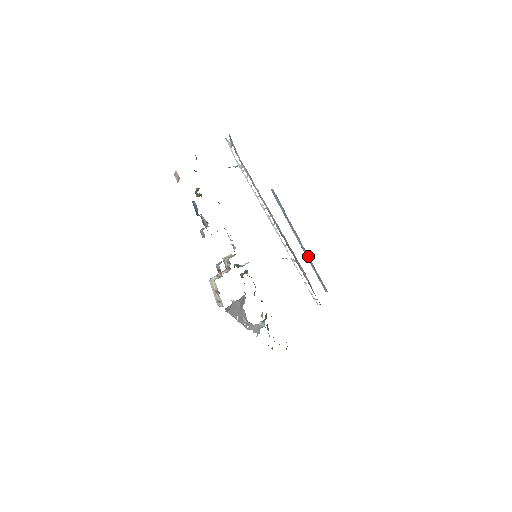
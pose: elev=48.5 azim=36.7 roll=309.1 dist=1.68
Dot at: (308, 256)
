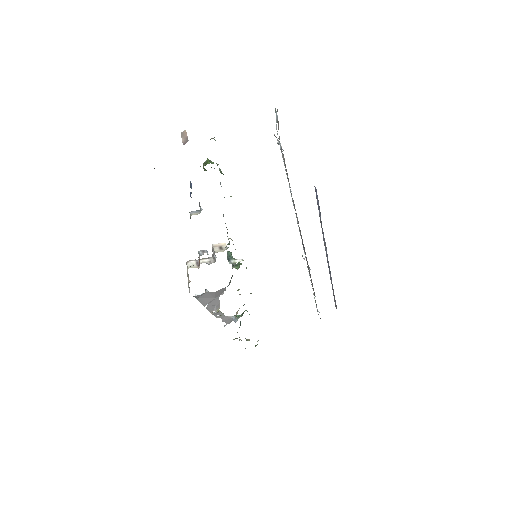
Dot at: occluded
